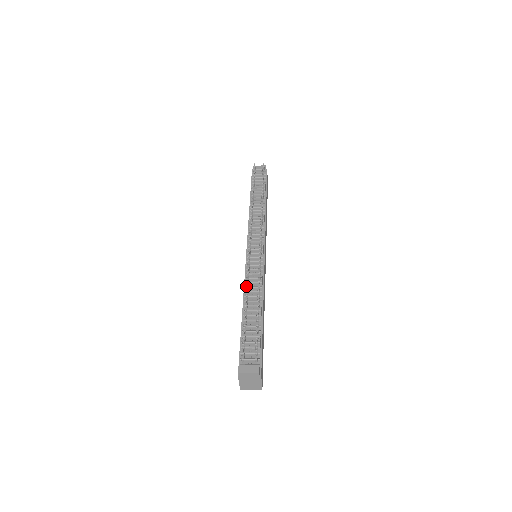
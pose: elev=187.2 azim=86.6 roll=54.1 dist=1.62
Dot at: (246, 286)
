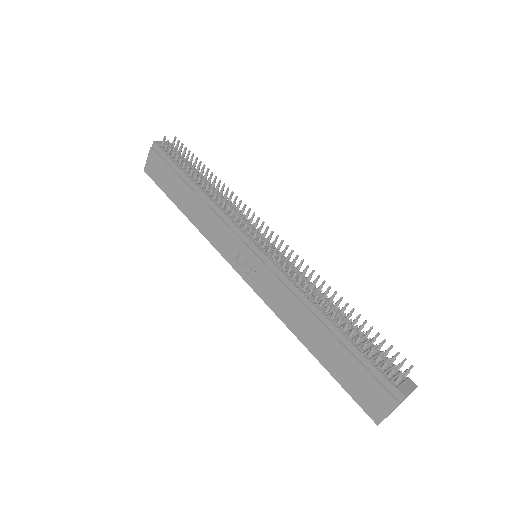
Dot at: occluded
